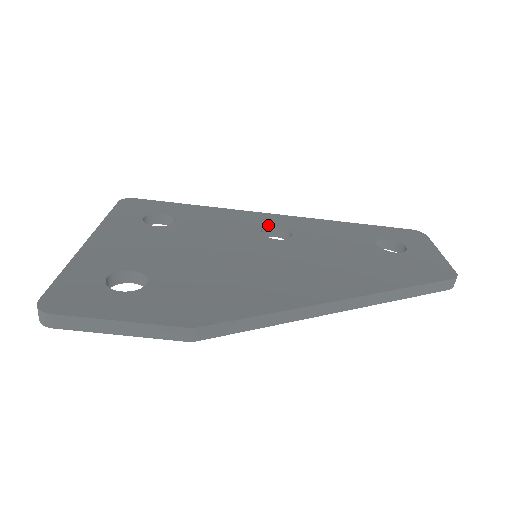
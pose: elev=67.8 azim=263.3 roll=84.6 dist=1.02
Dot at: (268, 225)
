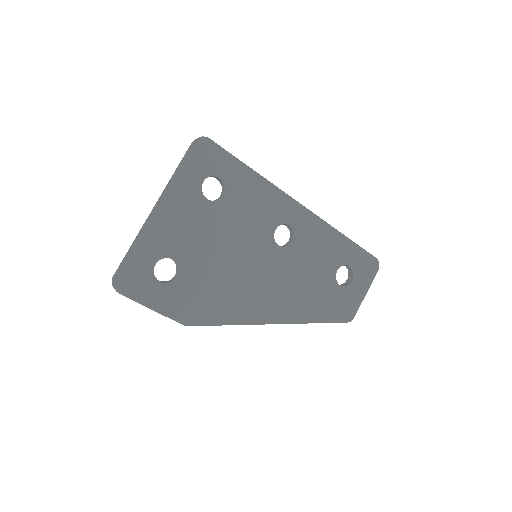
Dot at: (285, 222)
